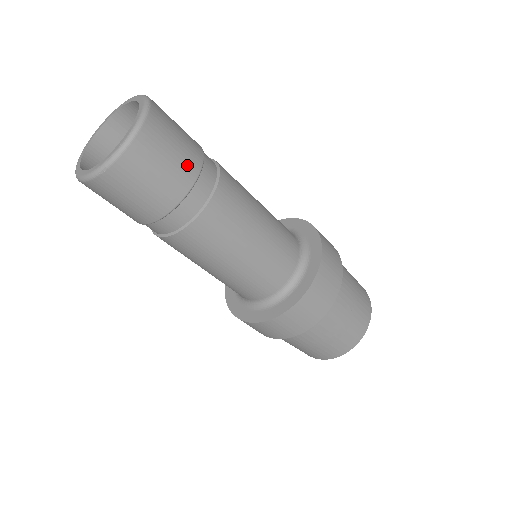
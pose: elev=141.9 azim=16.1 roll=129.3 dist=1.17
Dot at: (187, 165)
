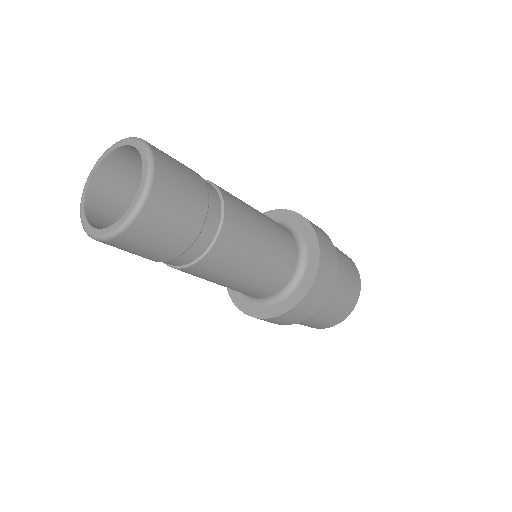
Dot at: (191, 171)
